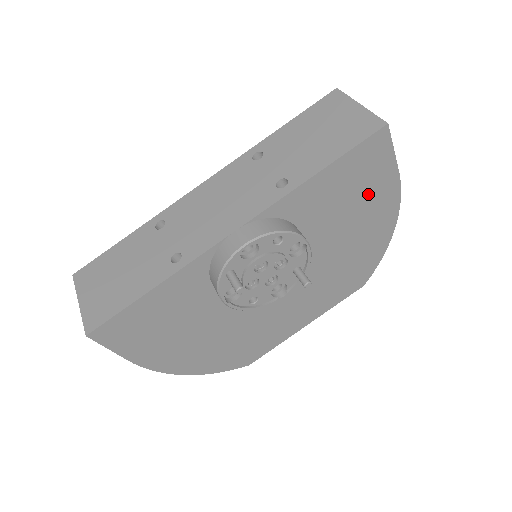
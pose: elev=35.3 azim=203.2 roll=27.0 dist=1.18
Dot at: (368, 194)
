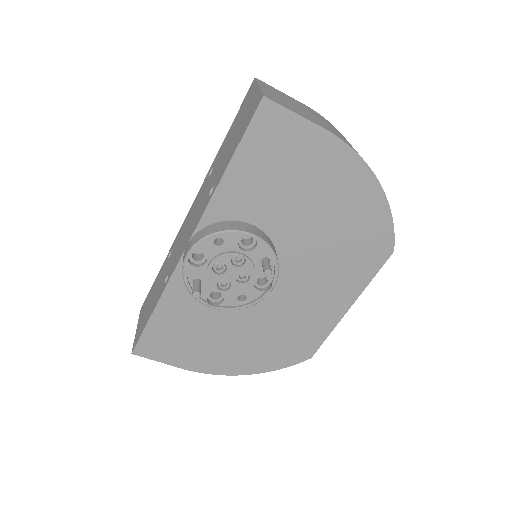
Dot at: (304, 164)
